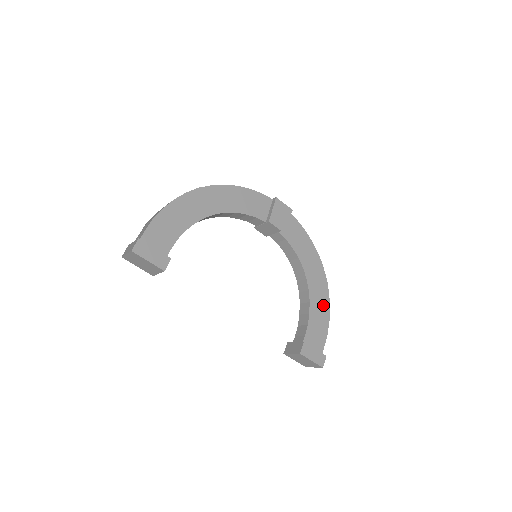
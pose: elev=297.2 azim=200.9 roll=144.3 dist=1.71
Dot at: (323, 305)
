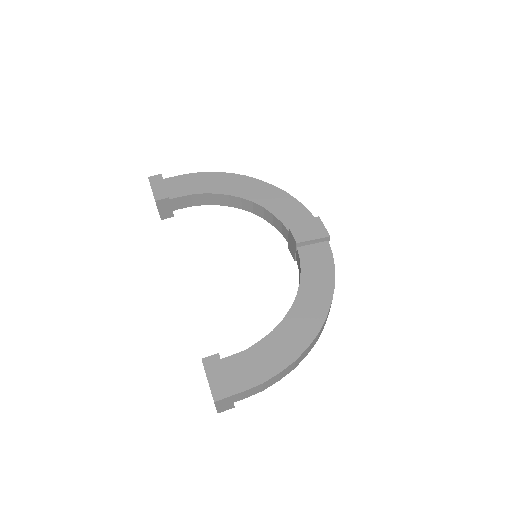
Dot at: (288, 349)
